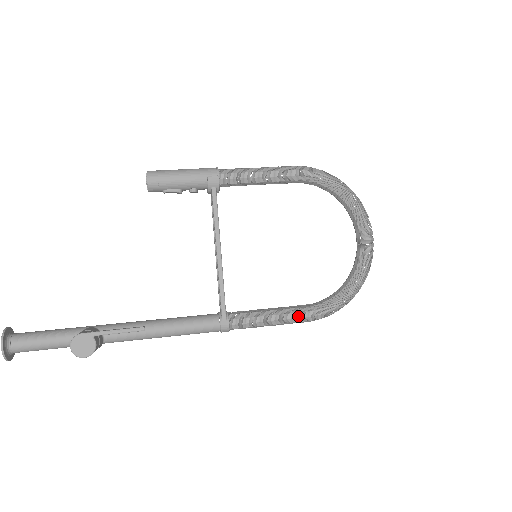
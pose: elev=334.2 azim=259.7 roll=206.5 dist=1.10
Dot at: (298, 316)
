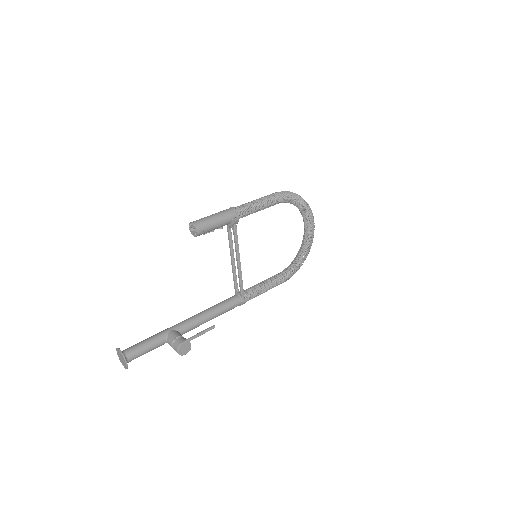
Dot at: (279, 283)
